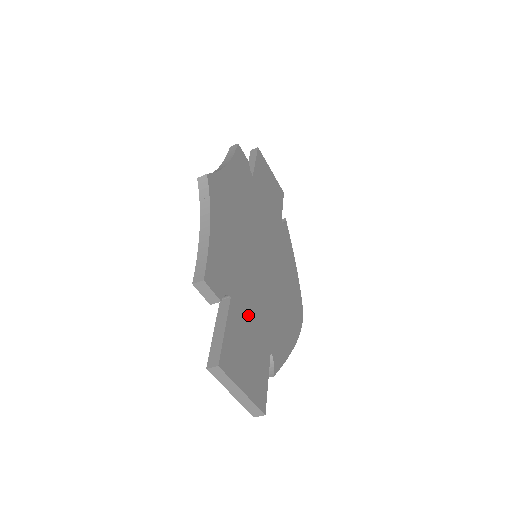
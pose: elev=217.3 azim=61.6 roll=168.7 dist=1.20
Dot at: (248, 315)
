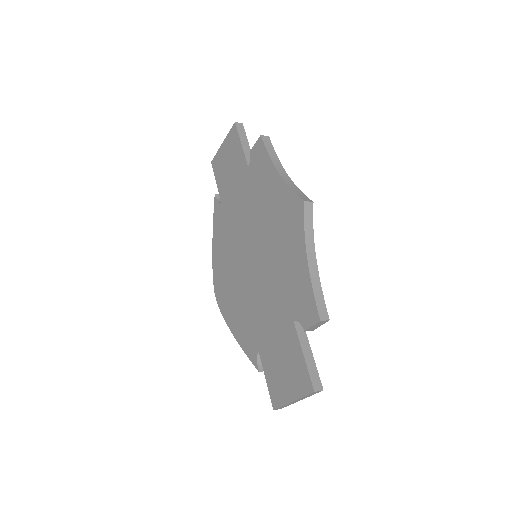
Dot at: occluded
